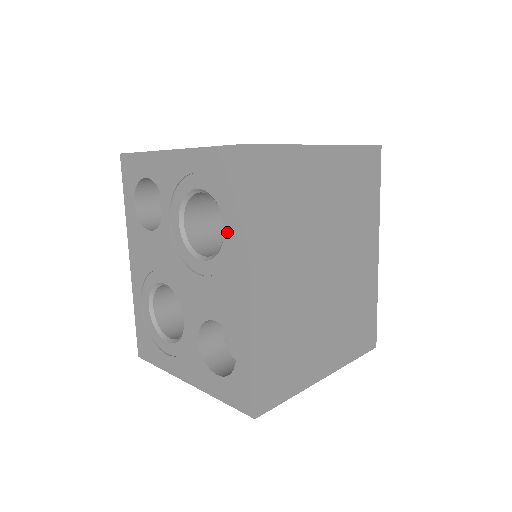
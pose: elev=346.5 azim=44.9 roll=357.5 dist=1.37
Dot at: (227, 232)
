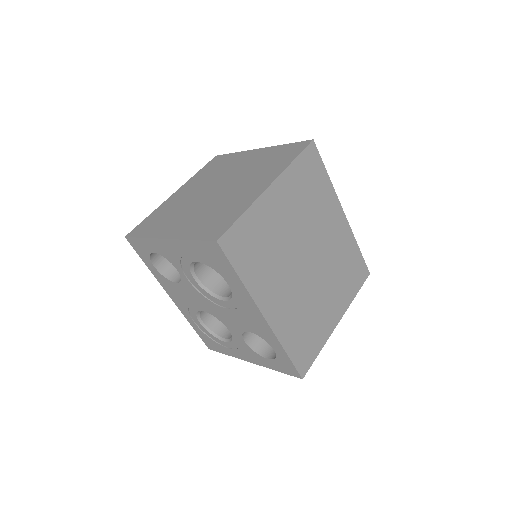
Dot at: (231, 287)
